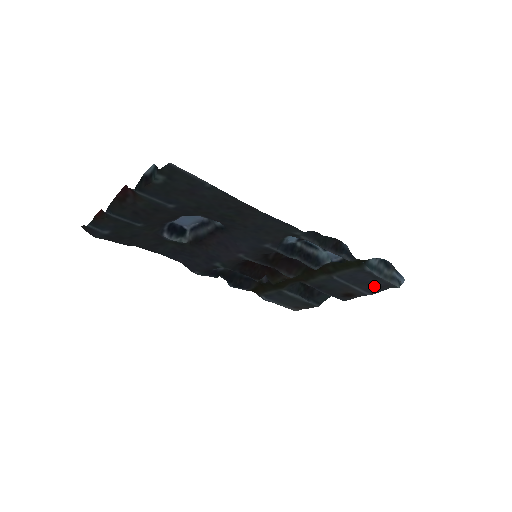
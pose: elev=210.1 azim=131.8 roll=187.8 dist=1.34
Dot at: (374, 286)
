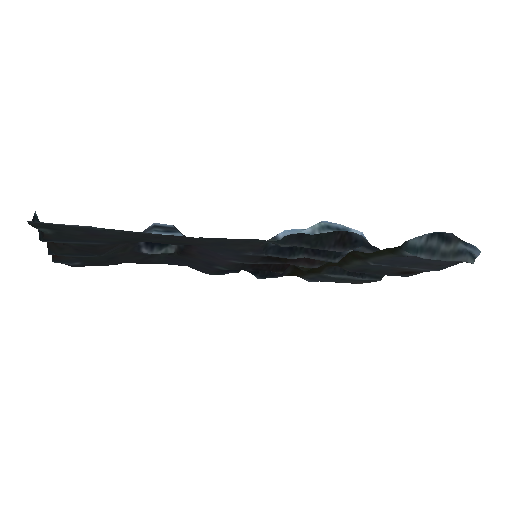
Dot at: (434, 265)
